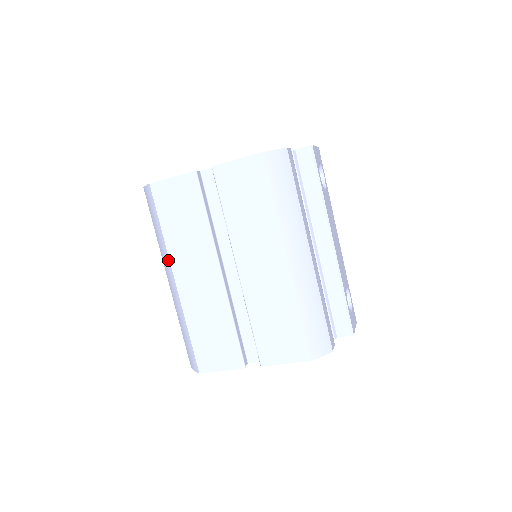
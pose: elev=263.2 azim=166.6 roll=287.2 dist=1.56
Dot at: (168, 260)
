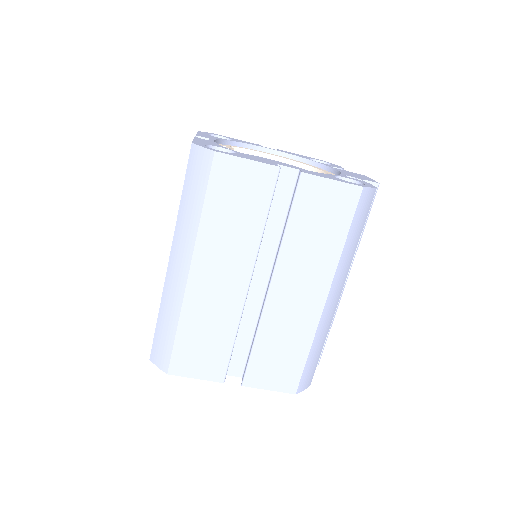
Dot at: (191, 246)
